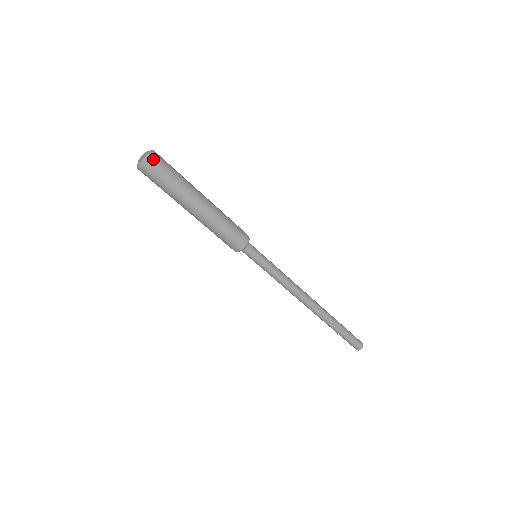
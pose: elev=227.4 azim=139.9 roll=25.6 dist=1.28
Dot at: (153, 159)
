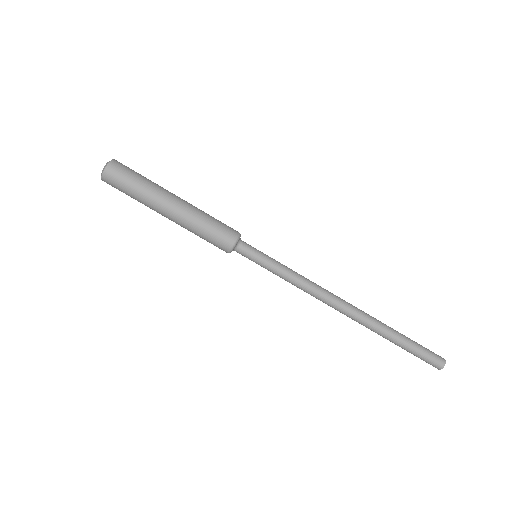
Dot at: (113, 163)
